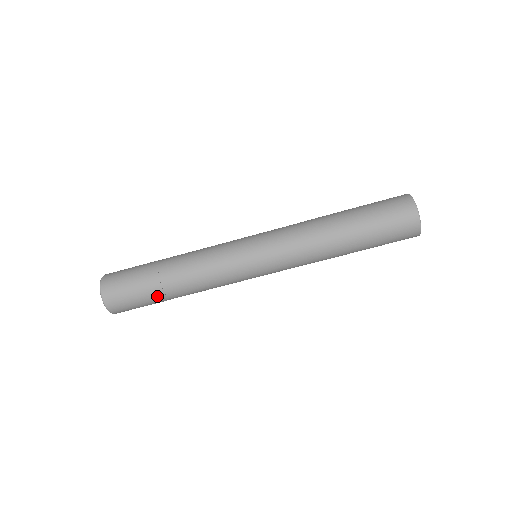
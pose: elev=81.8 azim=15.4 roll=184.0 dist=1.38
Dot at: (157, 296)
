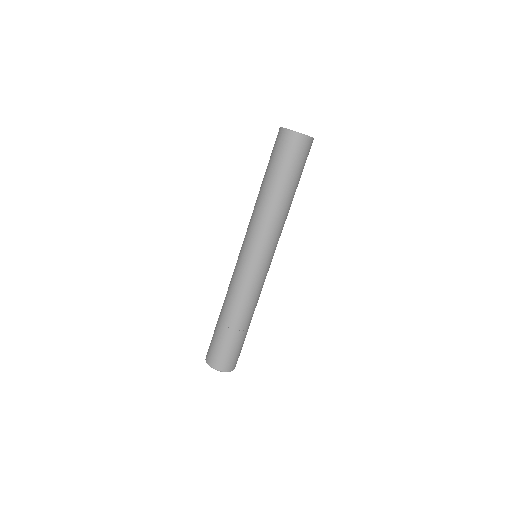
Dot at: (237, 336)
